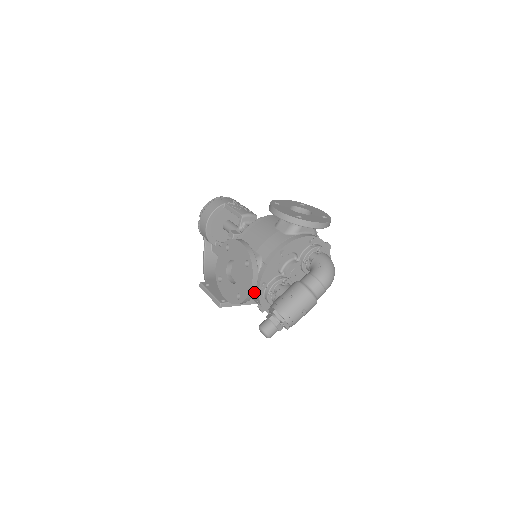
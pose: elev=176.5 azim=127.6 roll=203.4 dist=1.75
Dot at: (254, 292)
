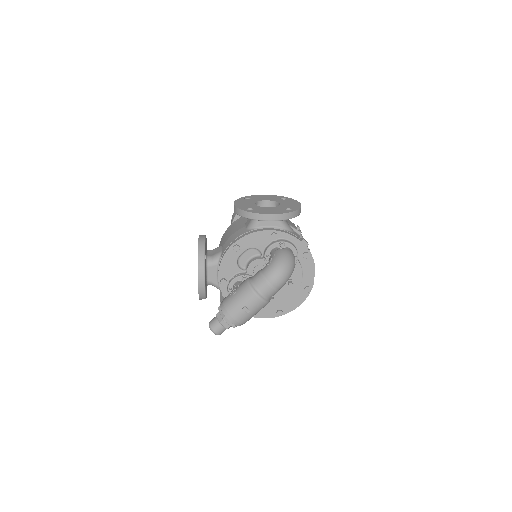
Dot at: occluded
